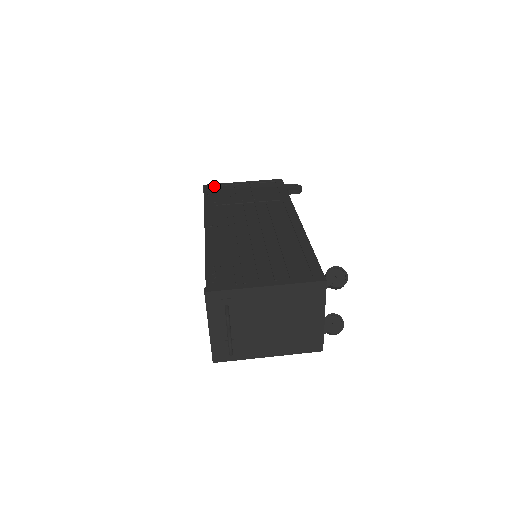
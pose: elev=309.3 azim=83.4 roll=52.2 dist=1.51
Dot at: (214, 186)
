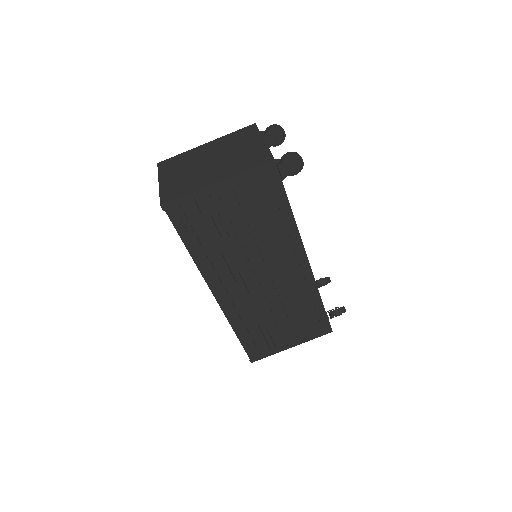
Dot at: (179, 205)
